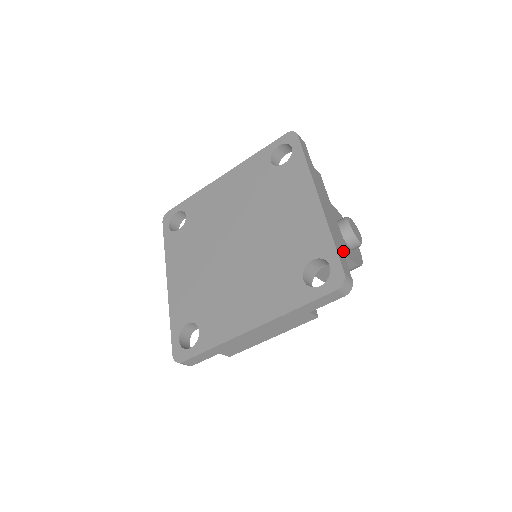
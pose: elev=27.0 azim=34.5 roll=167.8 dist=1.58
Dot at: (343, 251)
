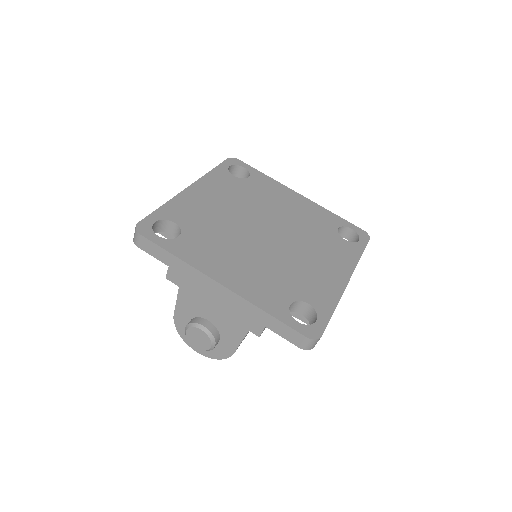
Dot at: occluded
